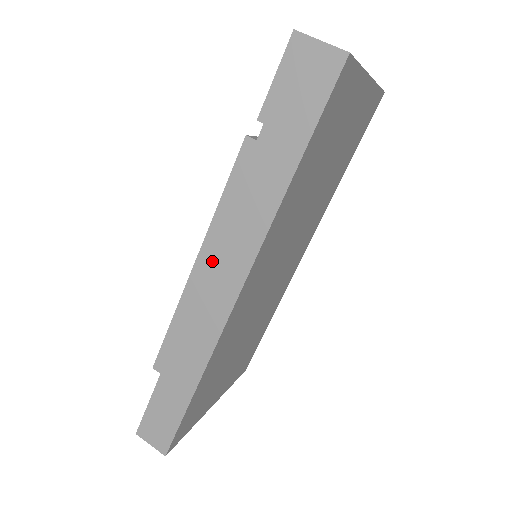
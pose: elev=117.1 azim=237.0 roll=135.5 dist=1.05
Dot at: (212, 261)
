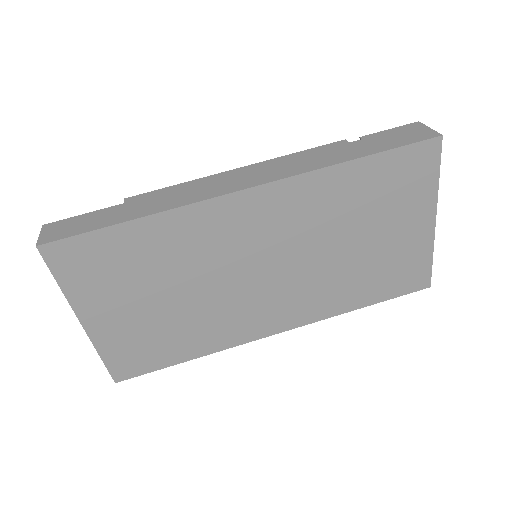
Dot at: (251, 171)
